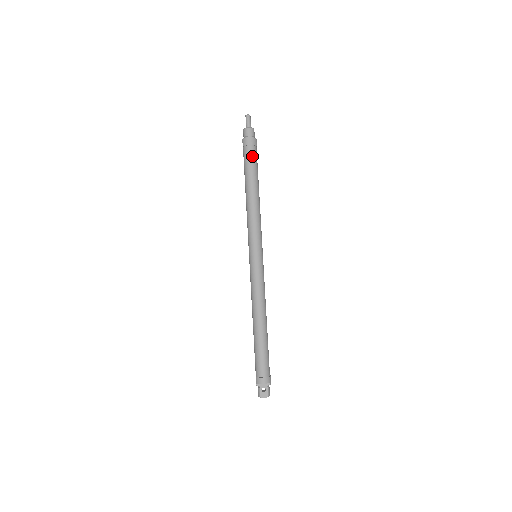
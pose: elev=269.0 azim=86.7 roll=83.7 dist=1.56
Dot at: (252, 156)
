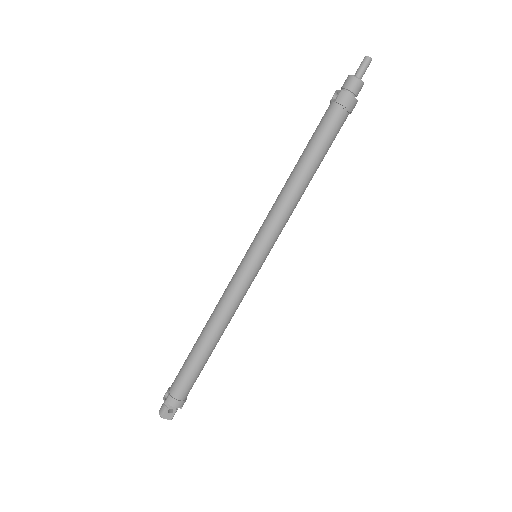
Dot at: (338, 125)
